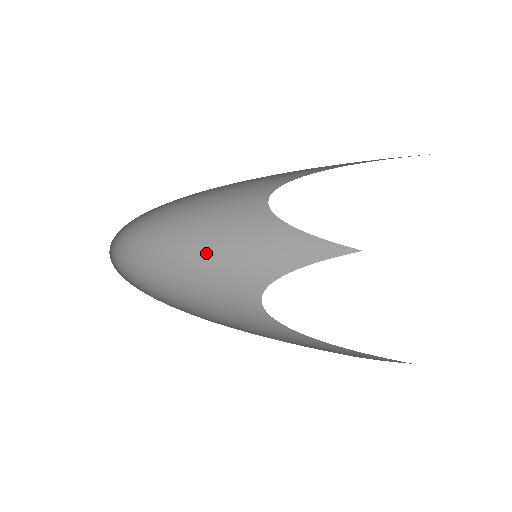
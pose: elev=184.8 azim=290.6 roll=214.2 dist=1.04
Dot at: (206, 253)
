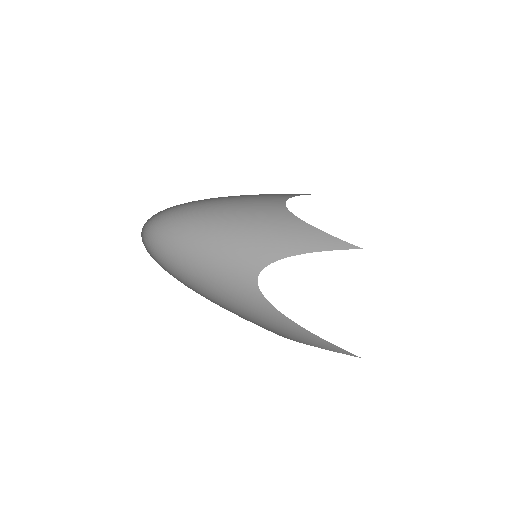
Dot at: (222, 232)
